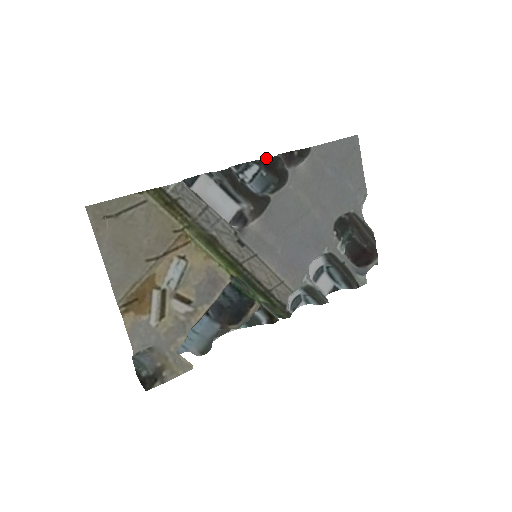
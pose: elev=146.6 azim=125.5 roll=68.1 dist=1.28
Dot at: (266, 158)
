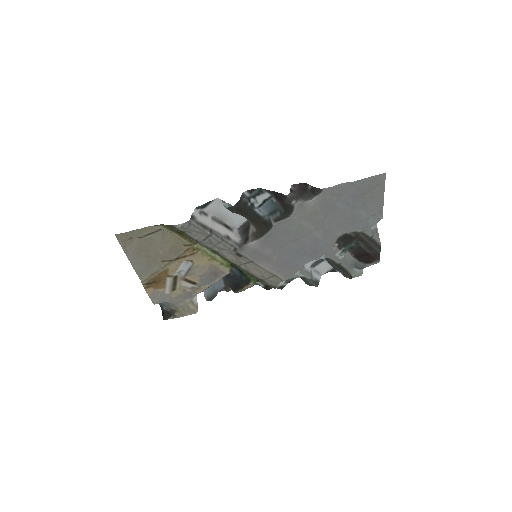
Dot at: (277, 192)
